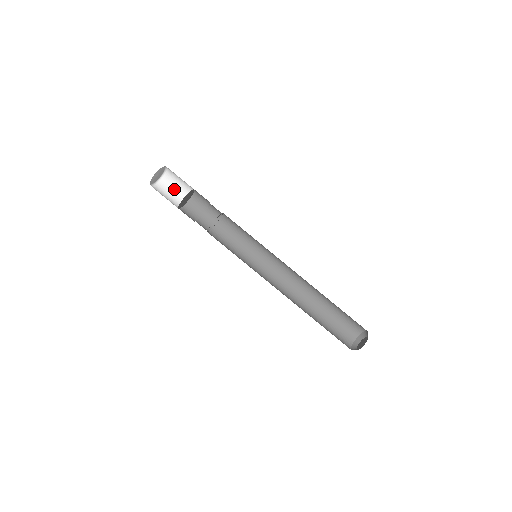
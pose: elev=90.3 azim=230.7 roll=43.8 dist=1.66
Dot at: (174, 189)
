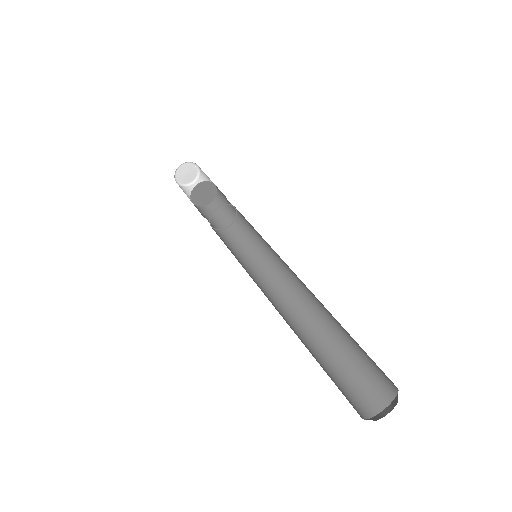
Dot at: (185, 193)
